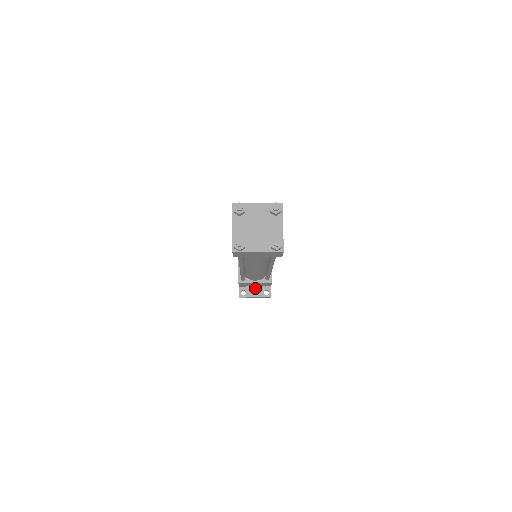
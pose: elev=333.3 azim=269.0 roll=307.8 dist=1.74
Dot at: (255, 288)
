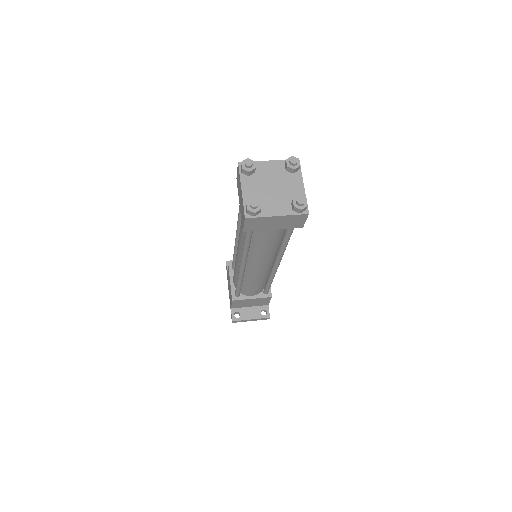
Dot at: (250, 309)
